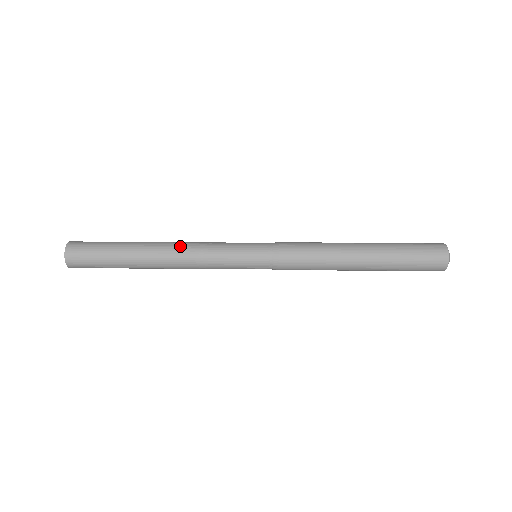
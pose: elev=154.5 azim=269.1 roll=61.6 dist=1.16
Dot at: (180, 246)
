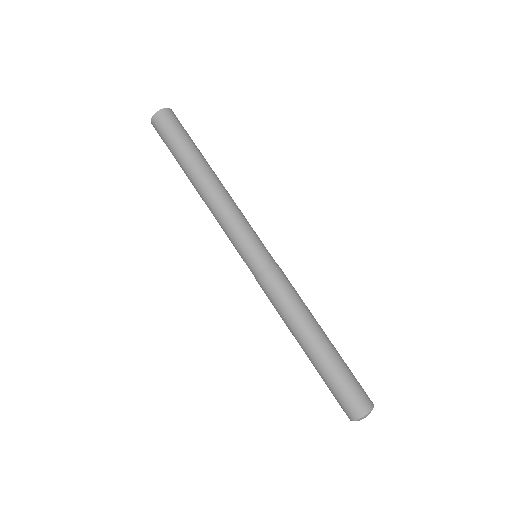
Dot at: (218, 193)
